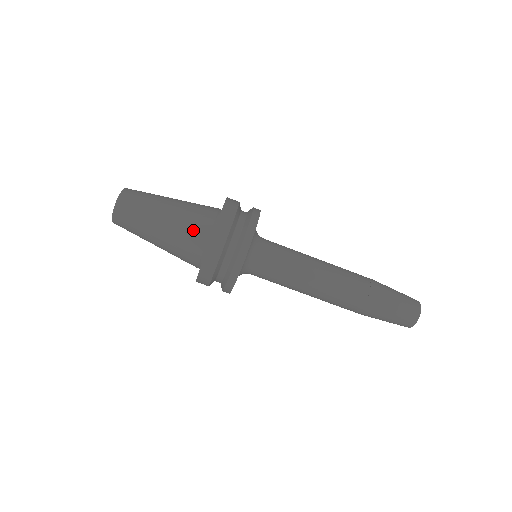
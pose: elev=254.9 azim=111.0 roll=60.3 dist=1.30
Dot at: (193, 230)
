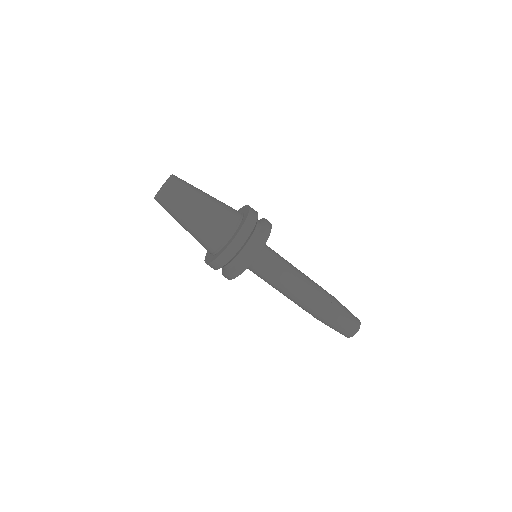
Dot at: (215, 232)
